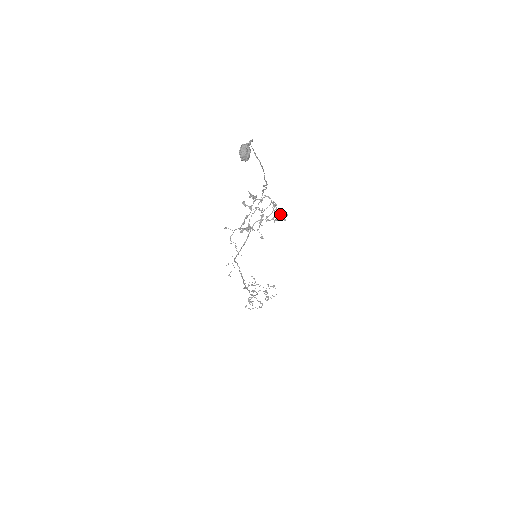
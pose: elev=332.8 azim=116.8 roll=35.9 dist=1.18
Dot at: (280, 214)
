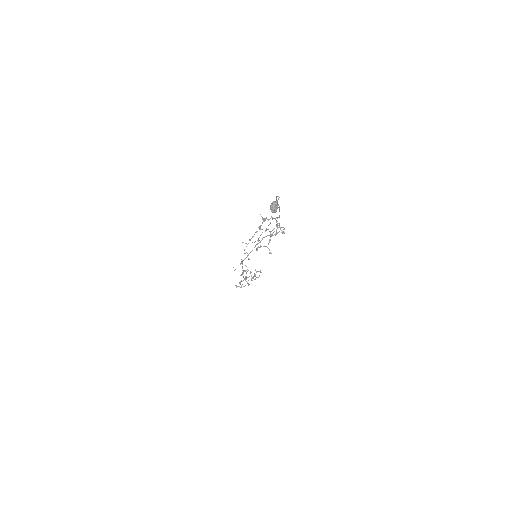
Dot at: (283, 233)
